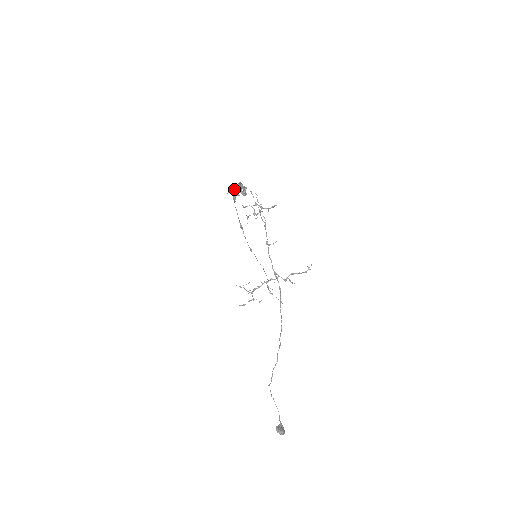
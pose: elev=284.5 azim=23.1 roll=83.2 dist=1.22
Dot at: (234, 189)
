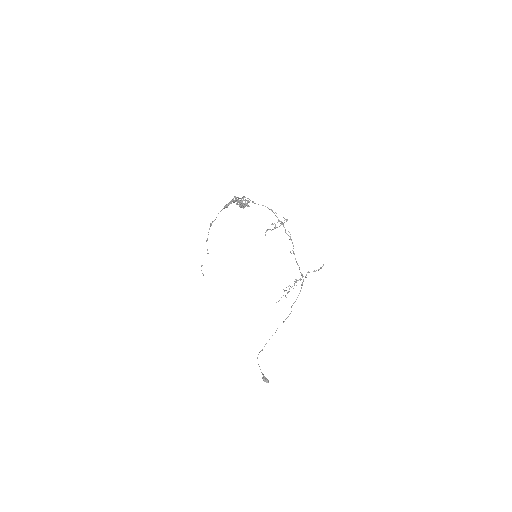
Dot at: (249, 206)
